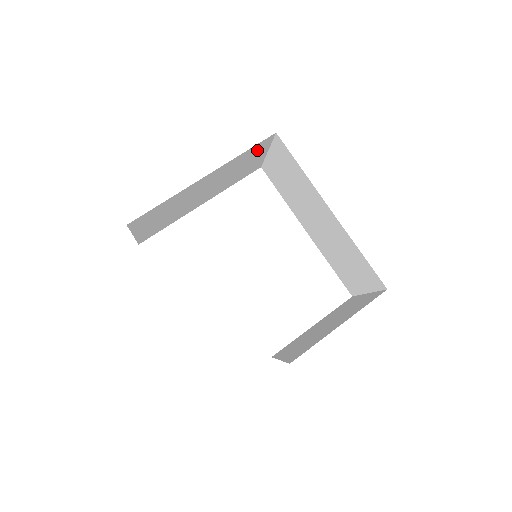
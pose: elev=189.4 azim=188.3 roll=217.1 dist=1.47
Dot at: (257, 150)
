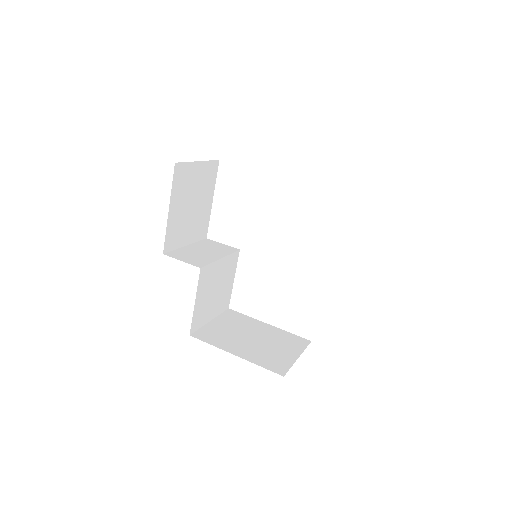
Dot at: occluded
